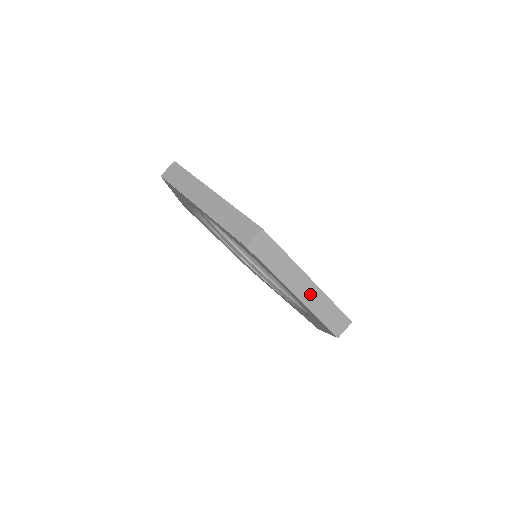
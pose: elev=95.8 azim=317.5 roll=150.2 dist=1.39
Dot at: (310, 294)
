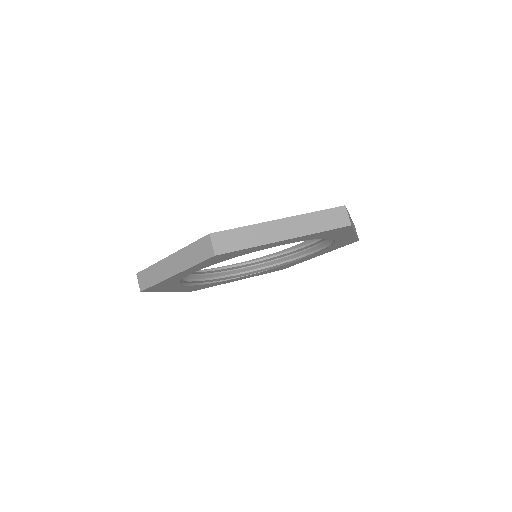
Dot at: occluded
